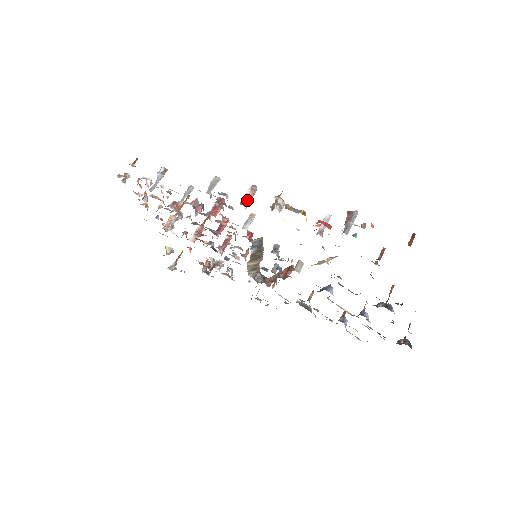
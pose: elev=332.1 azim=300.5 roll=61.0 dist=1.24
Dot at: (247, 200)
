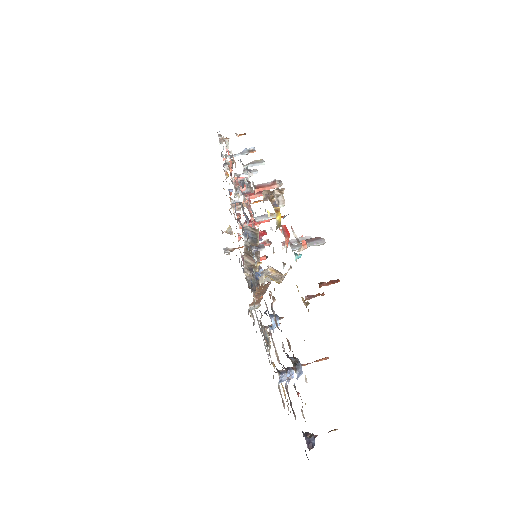
Dot at: (262, 186)
